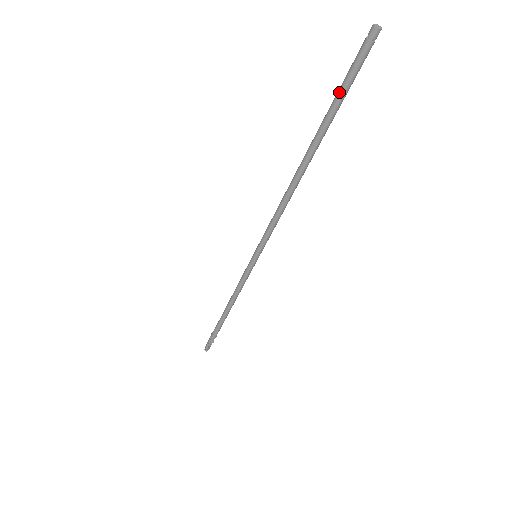
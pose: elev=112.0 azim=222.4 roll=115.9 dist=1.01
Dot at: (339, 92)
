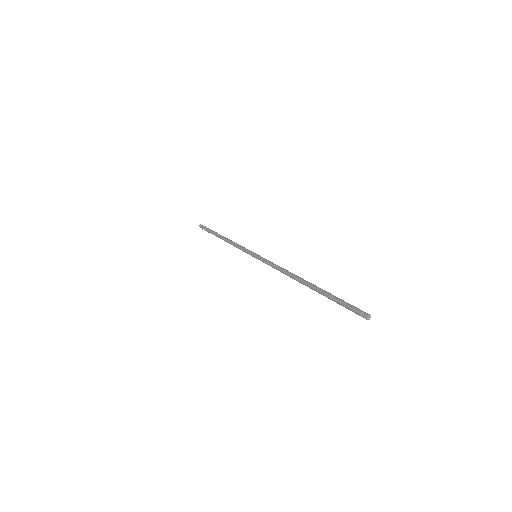
Dot at: (337, 303)
